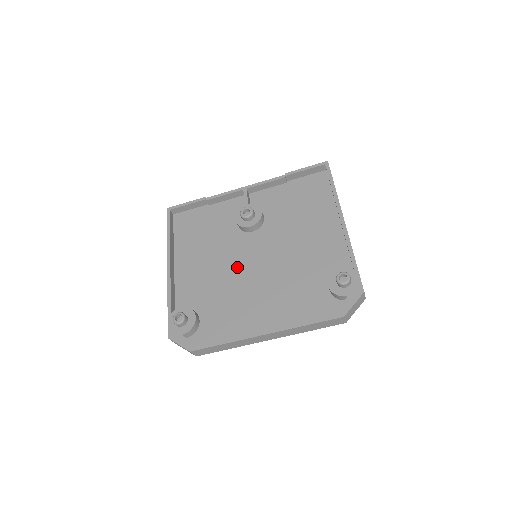
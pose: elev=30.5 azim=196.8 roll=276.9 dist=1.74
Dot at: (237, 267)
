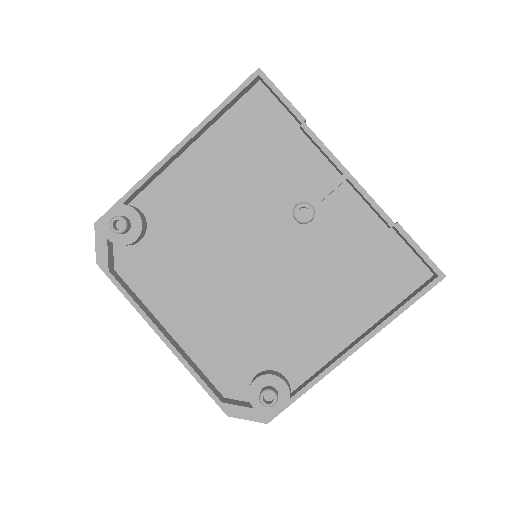
Dot at: (229, 241)
